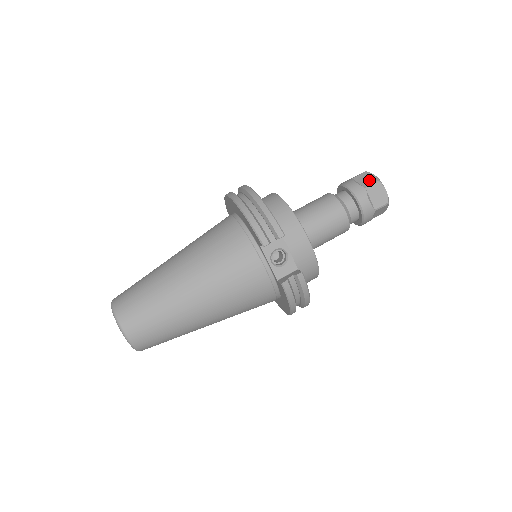
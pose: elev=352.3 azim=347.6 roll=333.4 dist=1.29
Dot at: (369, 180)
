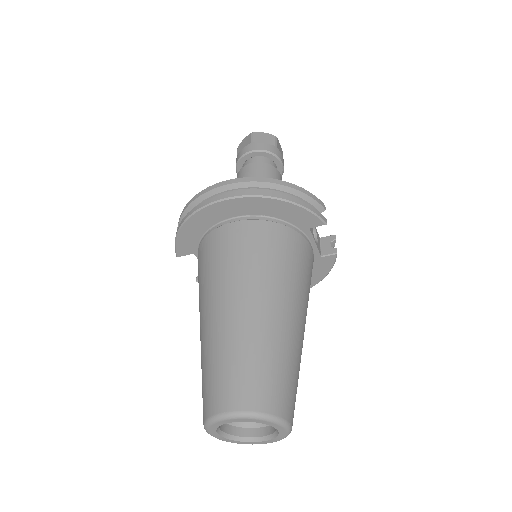
Dot at: (268, 138)
